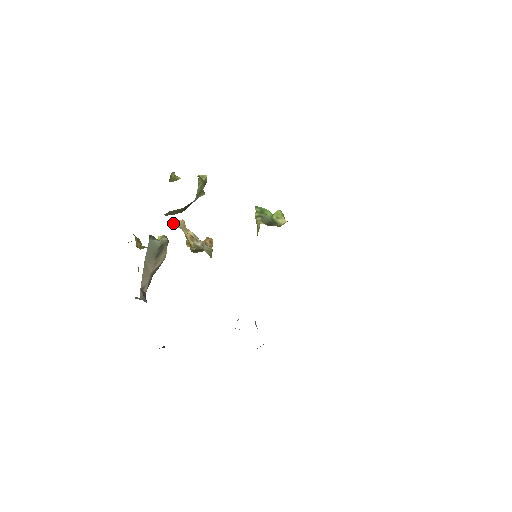
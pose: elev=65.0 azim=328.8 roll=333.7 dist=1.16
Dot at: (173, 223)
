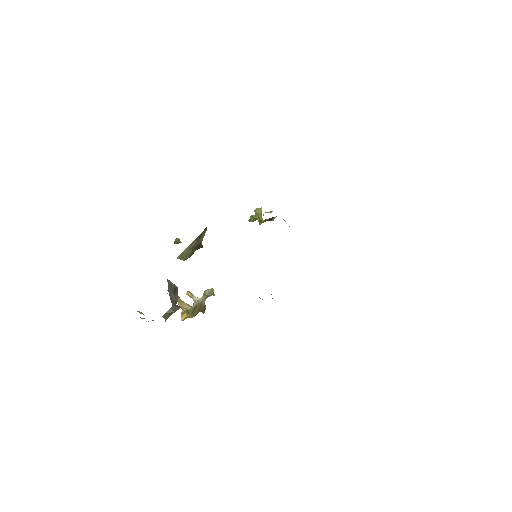
Dot at: occluded
